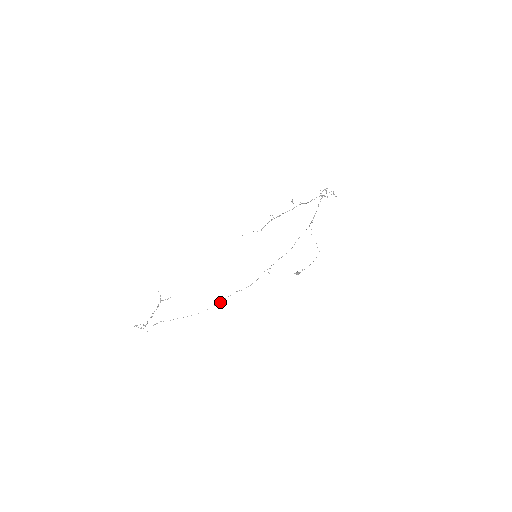
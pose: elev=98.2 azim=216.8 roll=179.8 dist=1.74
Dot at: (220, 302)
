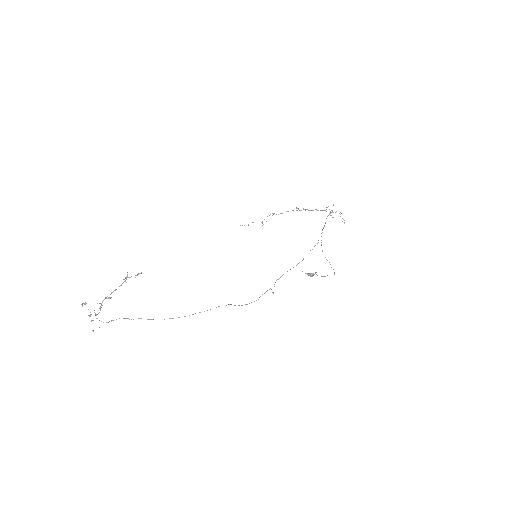
Dot at: (207, 310)
